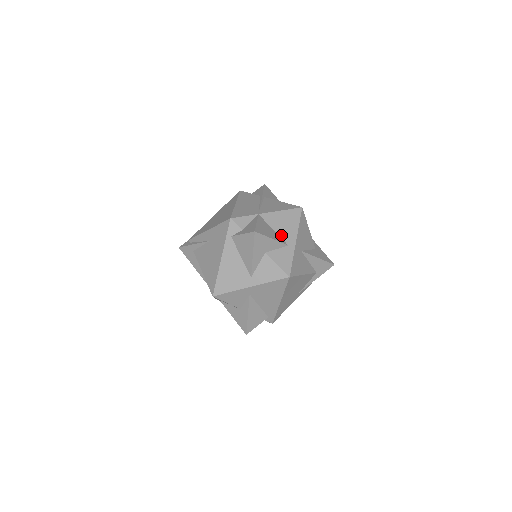
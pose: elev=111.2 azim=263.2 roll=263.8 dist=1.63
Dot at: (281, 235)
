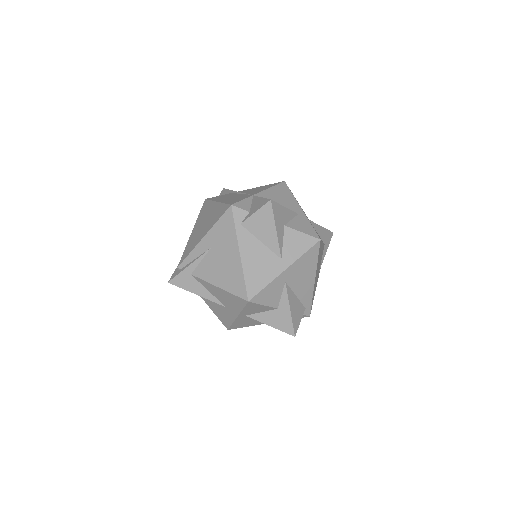
Dot at: (286, 207)
